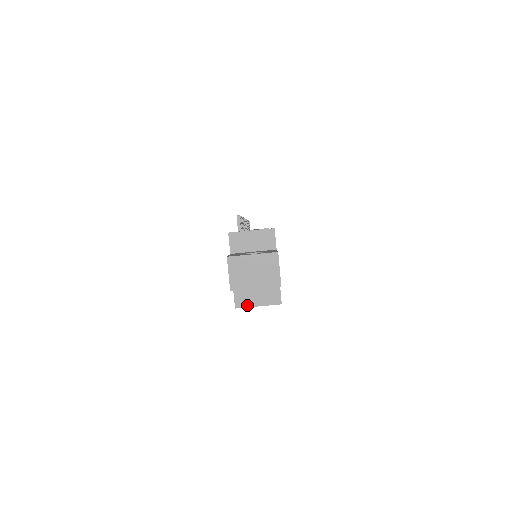
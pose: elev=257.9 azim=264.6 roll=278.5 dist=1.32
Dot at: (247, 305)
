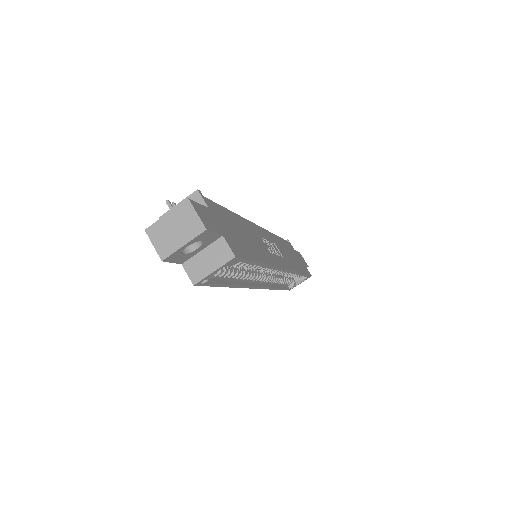
Dot at: (203, 276)
